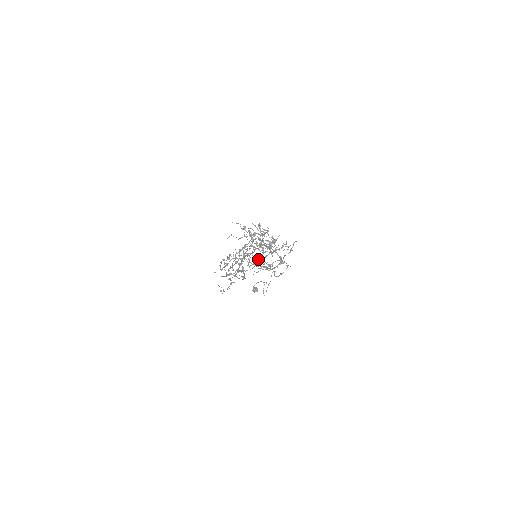
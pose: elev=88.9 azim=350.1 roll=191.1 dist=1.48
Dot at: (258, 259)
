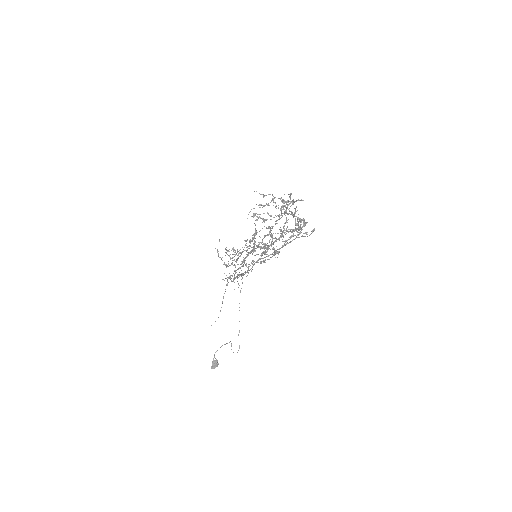
Dot at: occluded
